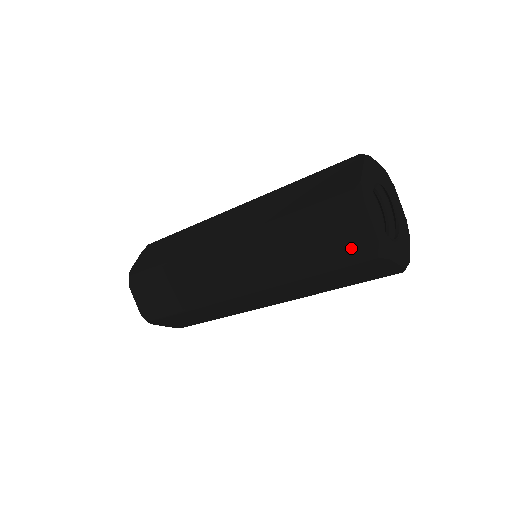
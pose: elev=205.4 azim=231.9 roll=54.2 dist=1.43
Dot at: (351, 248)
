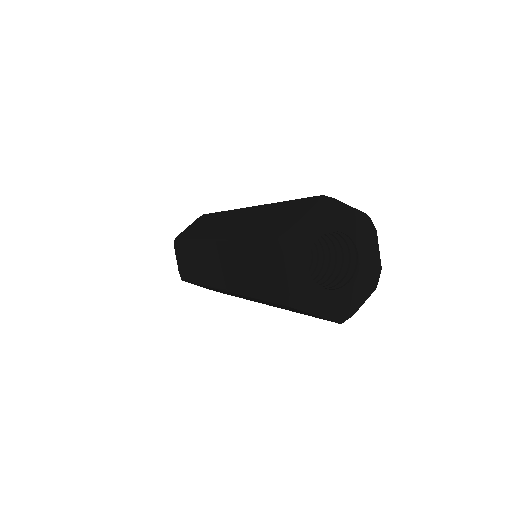
Dot at: (317, 317)
